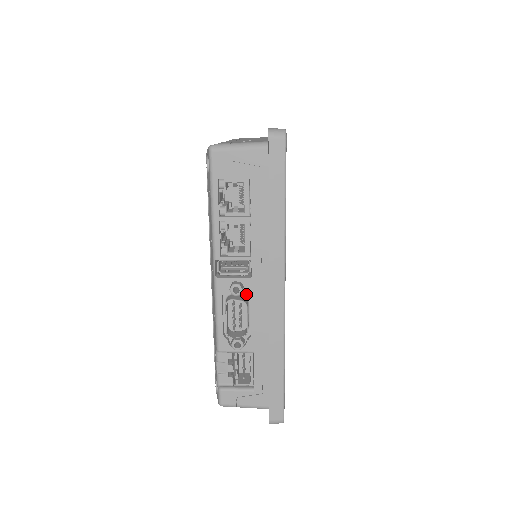
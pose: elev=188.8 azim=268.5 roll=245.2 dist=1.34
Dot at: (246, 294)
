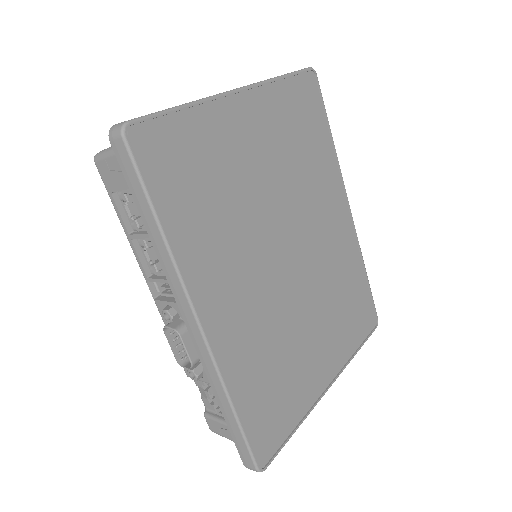
Dot at: occluded
